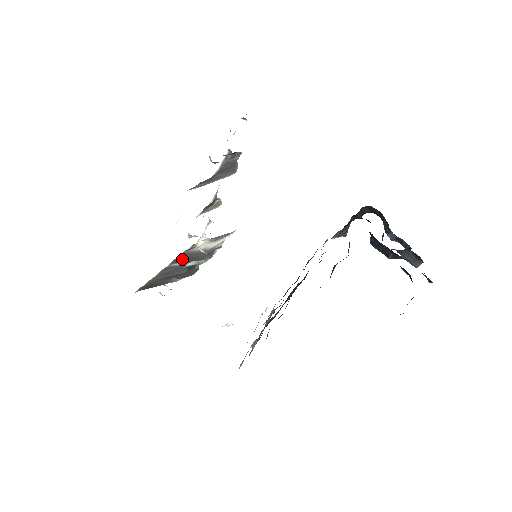
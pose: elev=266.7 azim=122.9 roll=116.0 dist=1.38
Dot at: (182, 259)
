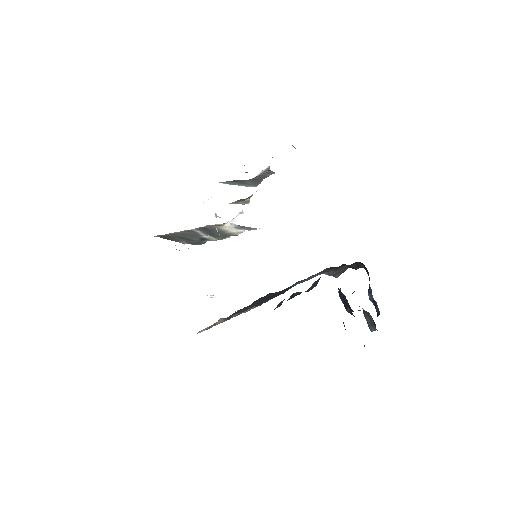
Dot at: (205, 230)
